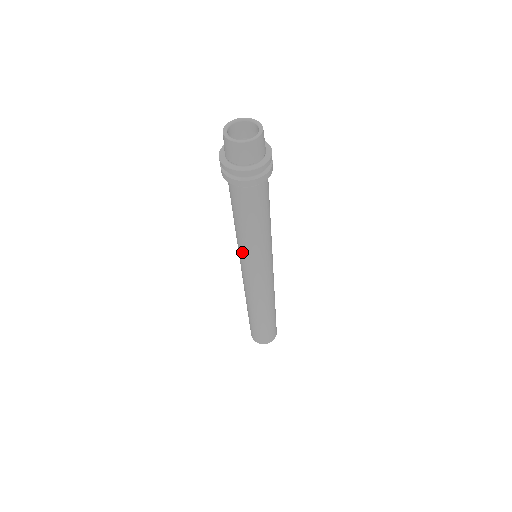
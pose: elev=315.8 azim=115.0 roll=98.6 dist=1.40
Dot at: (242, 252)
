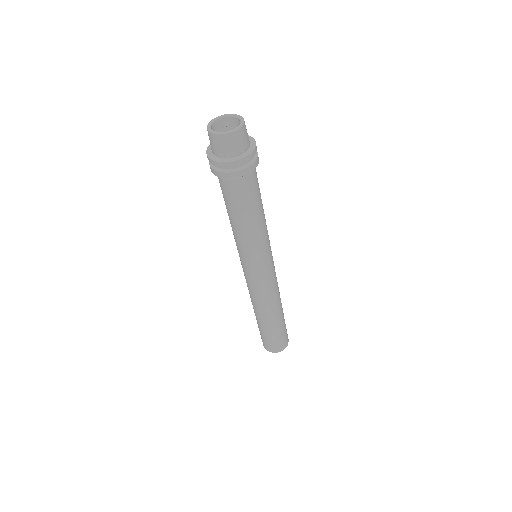
Dot at: (249, 253)
